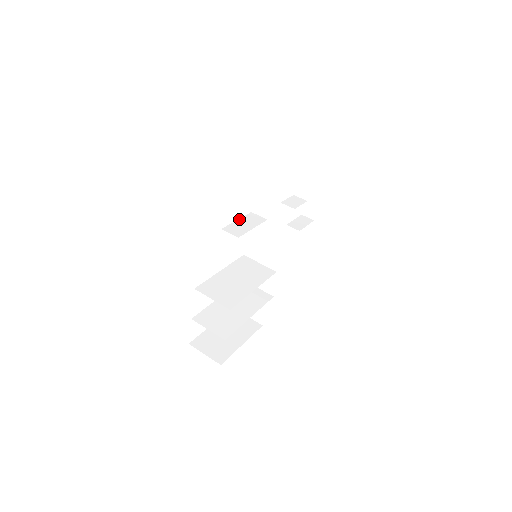
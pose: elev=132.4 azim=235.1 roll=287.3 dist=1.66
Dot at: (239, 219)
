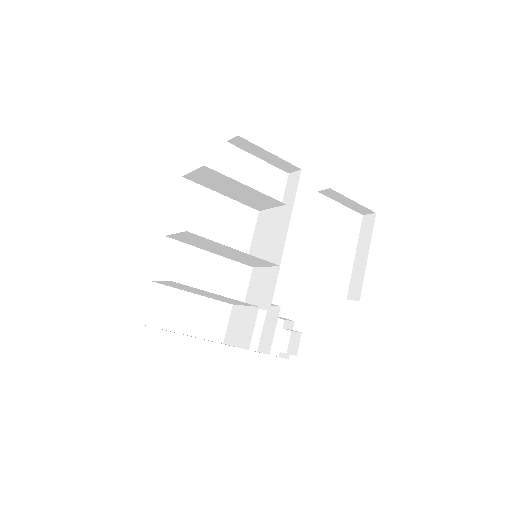
Dot at: (240, 202)
